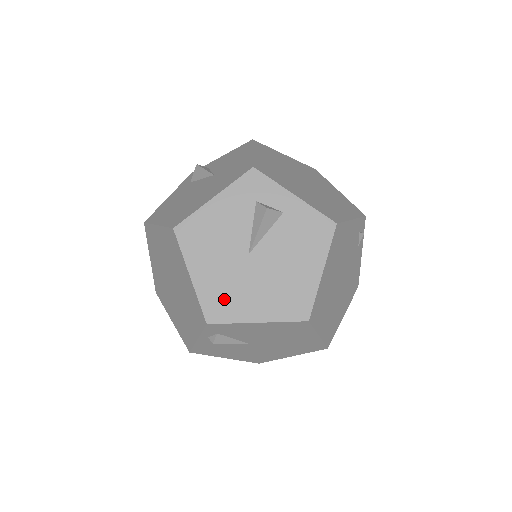
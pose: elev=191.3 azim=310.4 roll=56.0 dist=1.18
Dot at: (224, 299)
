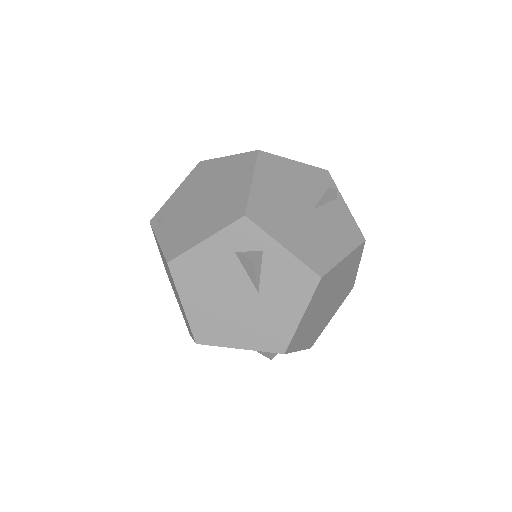
Dot at: occluded
